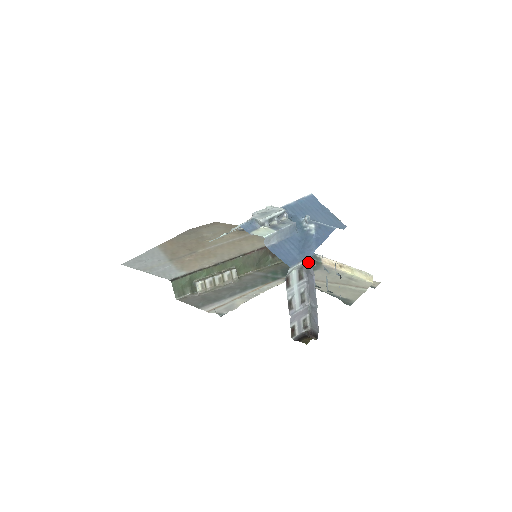
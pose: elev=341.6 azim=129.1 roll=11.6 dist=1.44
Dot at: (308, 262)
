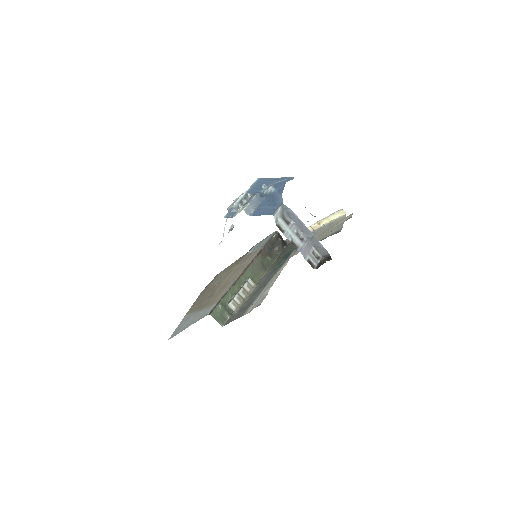
Dot at: (283, 205)
